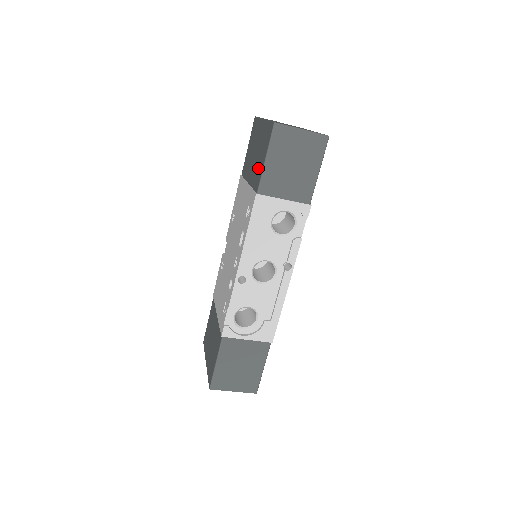
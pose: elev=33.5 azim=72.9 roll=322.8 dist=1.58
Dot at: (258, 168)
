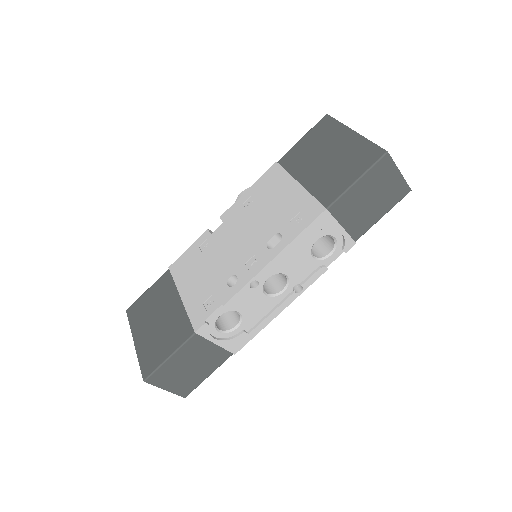
Dot at: (334, 181)
